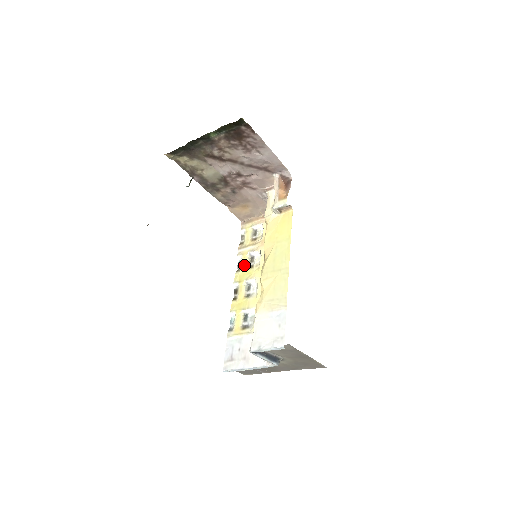
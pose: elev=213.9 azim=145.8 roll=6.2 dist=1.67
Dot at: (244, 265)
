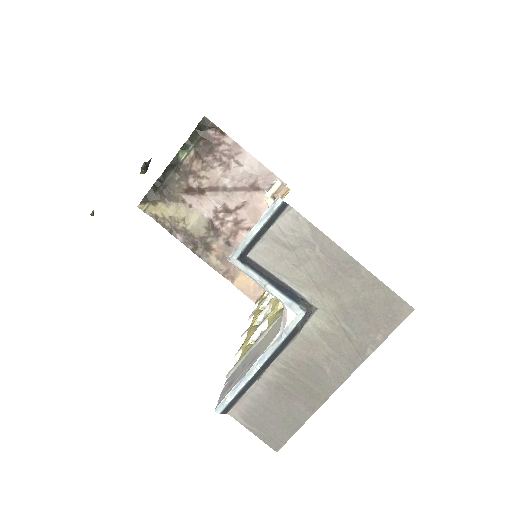
Dot at: (256, 315)
